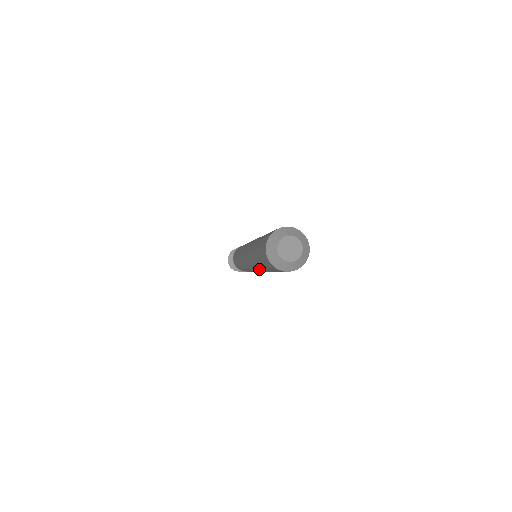
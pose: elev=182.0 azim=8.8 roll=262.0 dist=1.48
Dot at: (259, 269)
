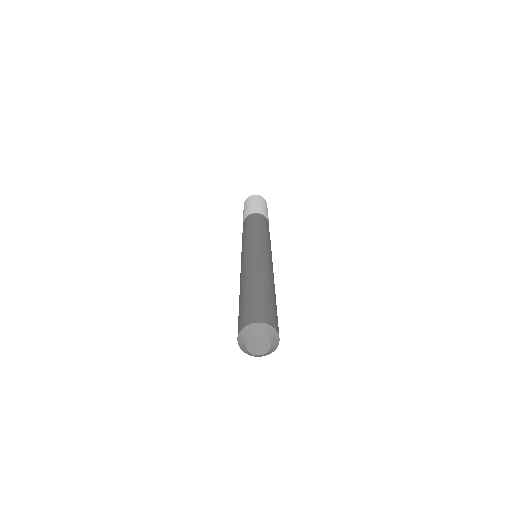
Dot at: occluded
